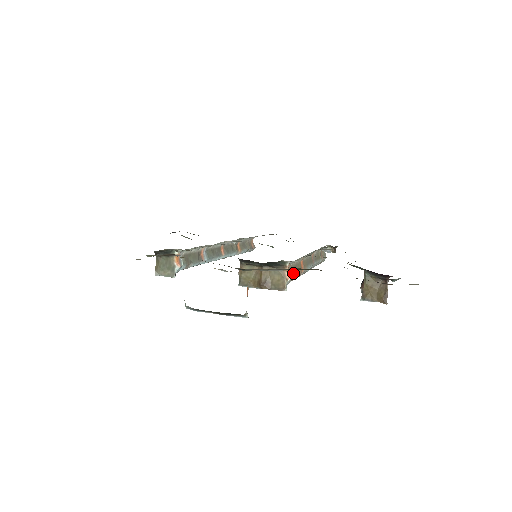
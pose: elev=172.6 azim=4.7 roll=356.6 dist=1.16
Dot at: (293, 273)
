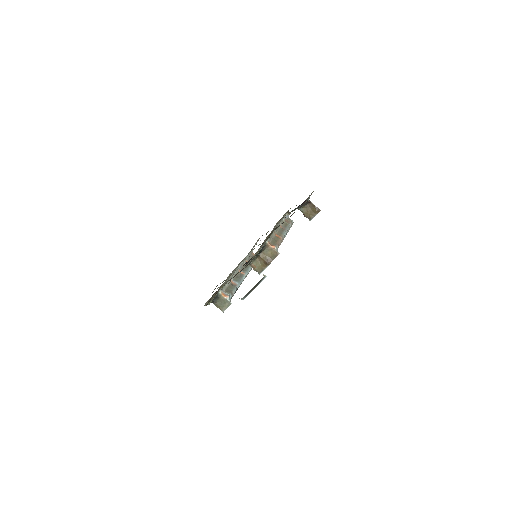
Dot at: (275, 243)
